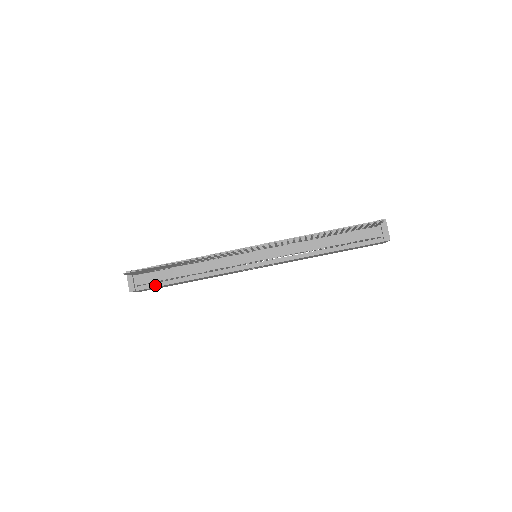
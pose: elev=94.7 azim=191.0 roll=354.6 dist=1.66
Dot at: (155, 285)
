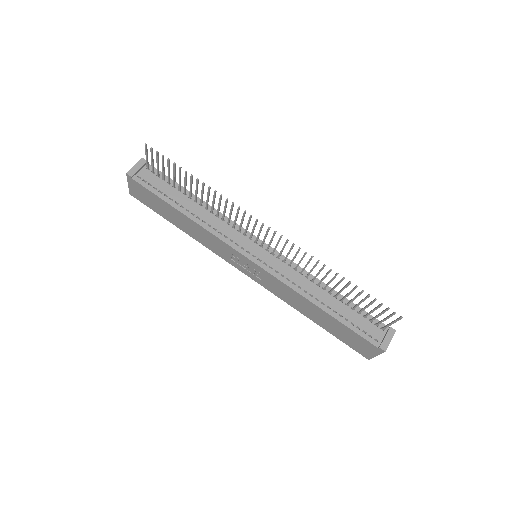
Dot at: (152, 190)
